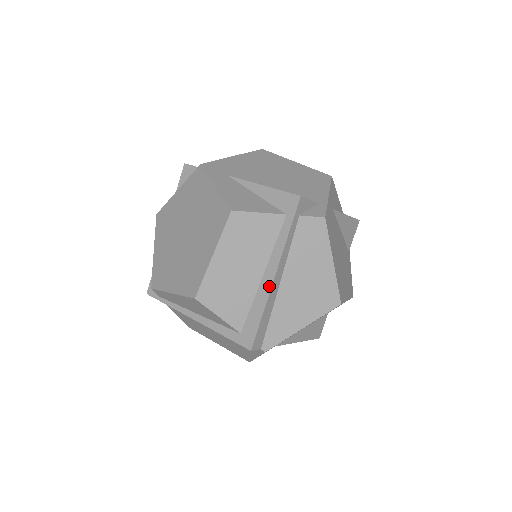
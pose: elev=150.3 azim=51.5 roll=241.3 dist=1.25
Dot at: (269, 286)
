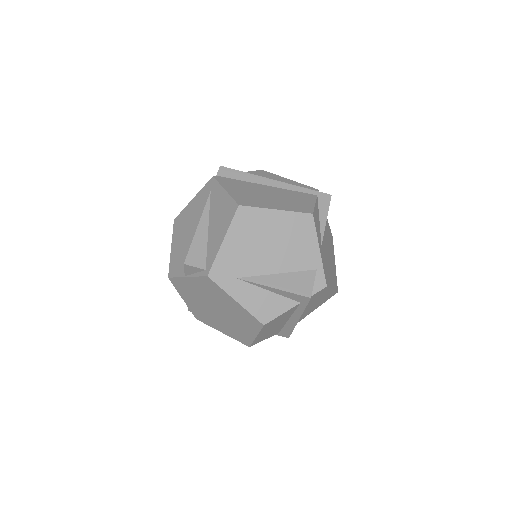
Dot at: (295, 323)
